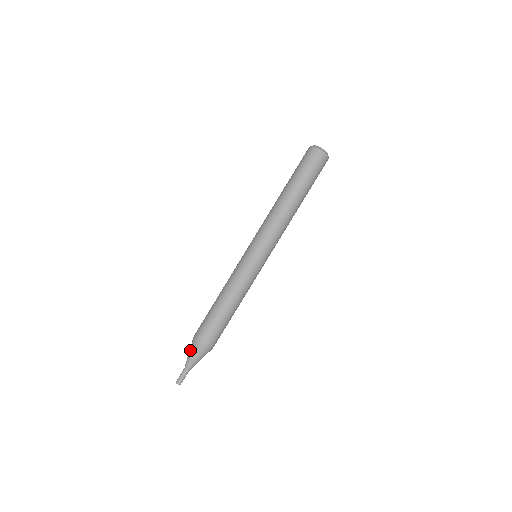
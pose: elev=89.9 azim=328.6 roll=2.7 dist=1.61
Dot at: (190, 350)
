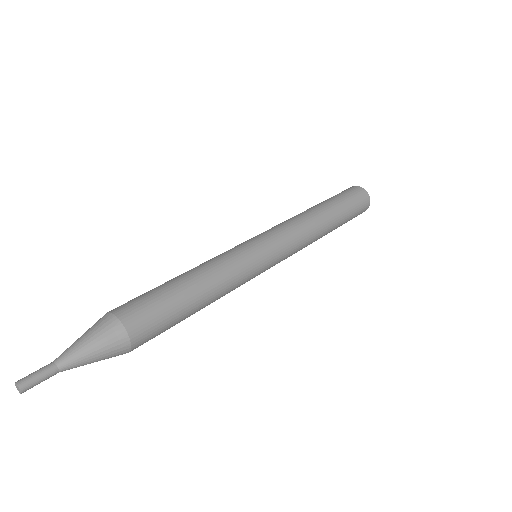
Dot at: occluded
